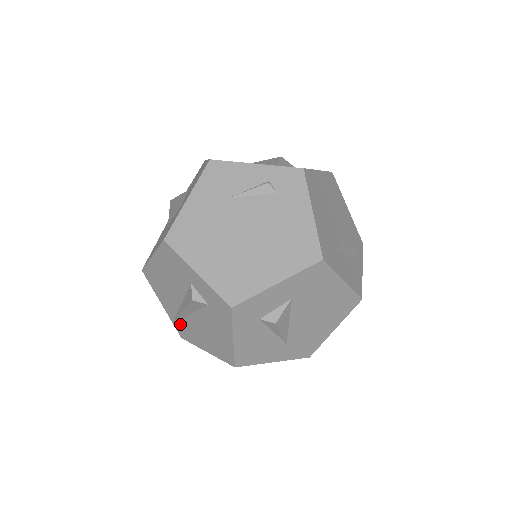
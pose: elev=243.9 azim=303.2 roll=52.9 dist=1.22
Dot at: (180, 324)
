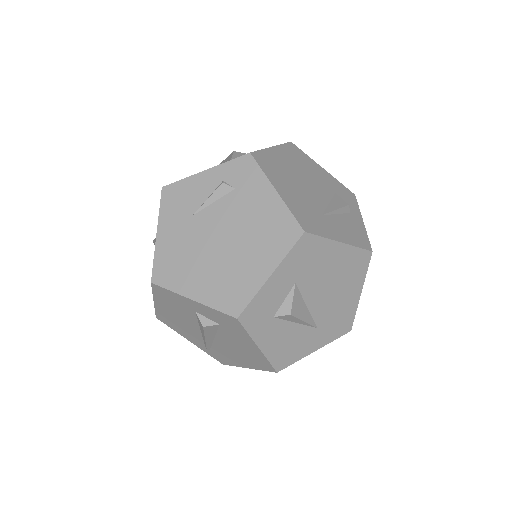
Dot at: (213, 352)
